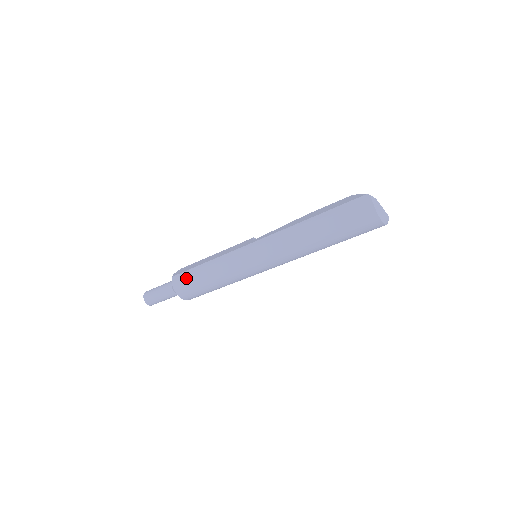
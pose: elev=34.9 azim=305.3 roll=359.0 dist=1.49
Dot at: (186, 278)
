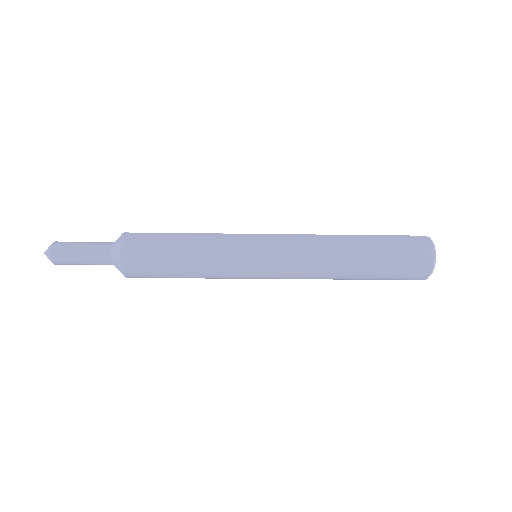
Dot at: (150, 240)
